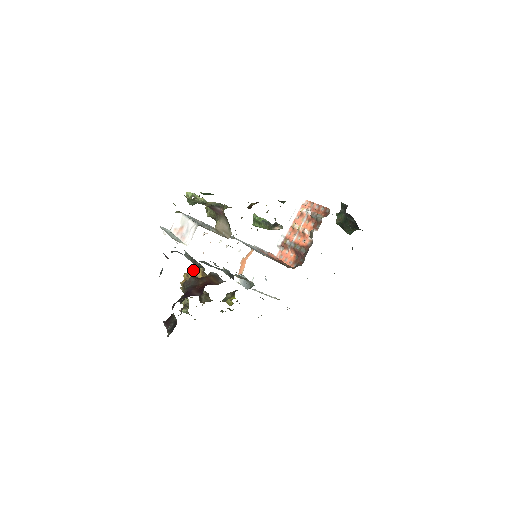
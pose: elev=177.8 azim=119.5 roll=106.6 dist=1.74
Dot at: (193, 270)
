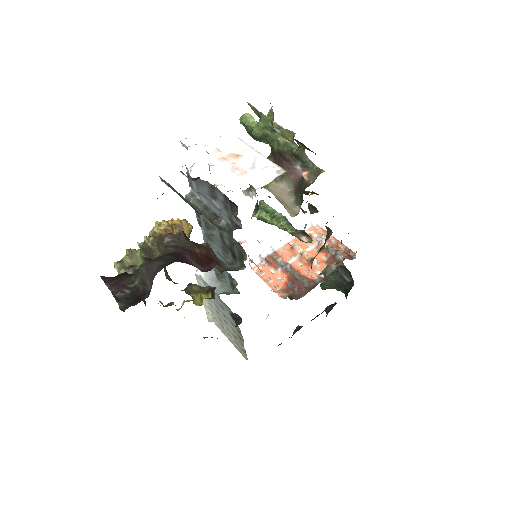
Dot at: (181, 223)
